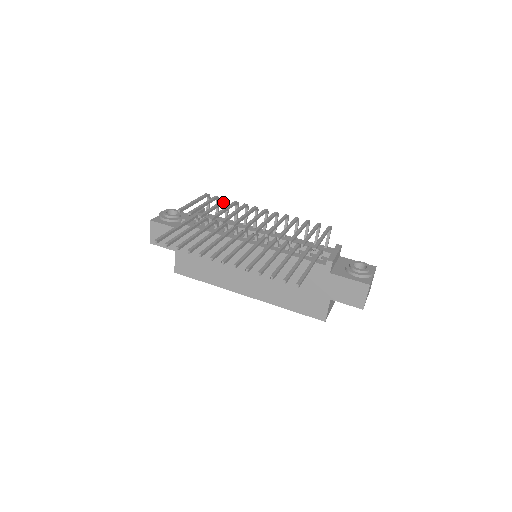
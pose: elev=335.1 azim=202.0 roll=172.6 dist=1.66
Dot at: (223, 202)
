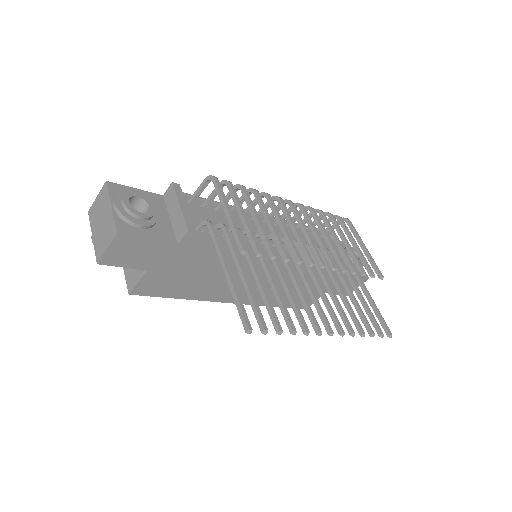
Dot at: (249, 198)
